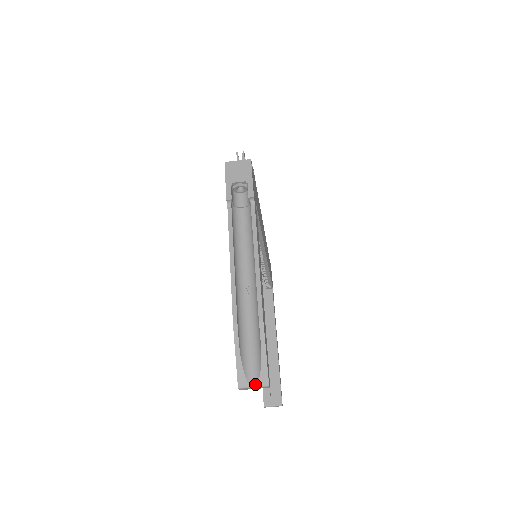
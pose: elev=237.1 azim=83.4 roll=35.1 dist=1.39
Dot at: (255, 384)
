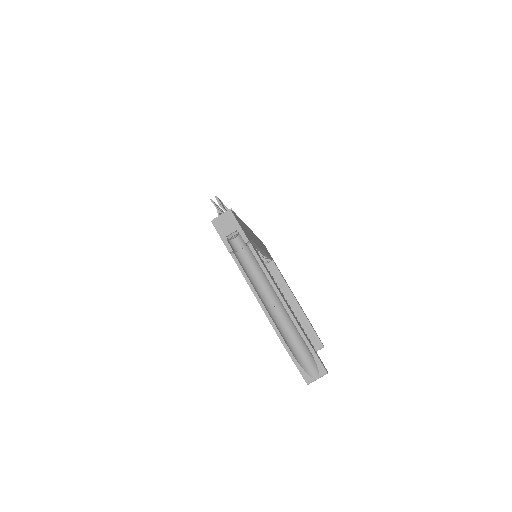
Dot at: (318, 377)
